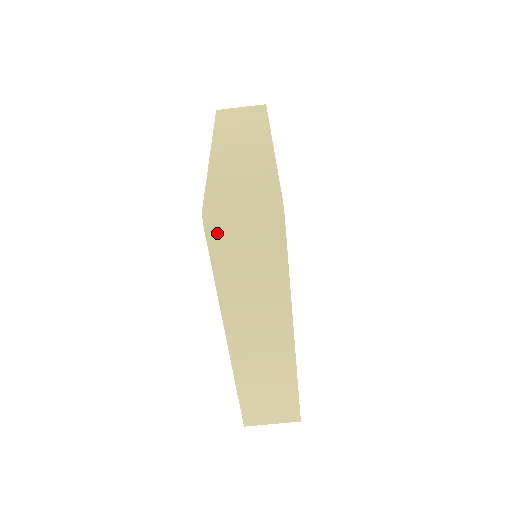
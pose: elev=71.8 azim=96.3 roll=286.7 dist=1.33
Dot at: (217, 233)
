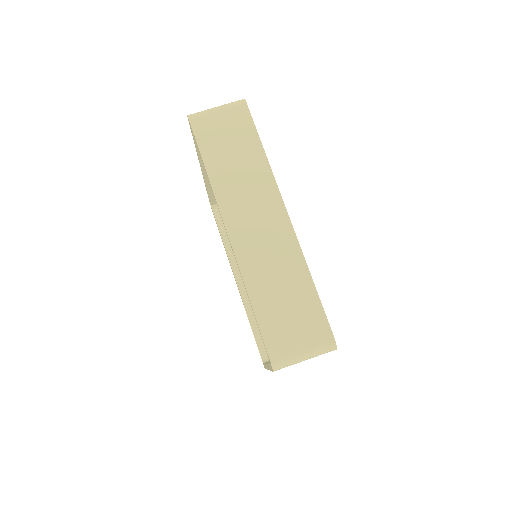
Dot at: (199, 122)
